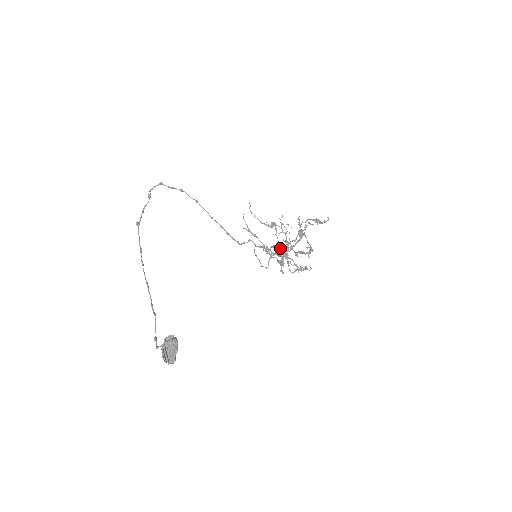
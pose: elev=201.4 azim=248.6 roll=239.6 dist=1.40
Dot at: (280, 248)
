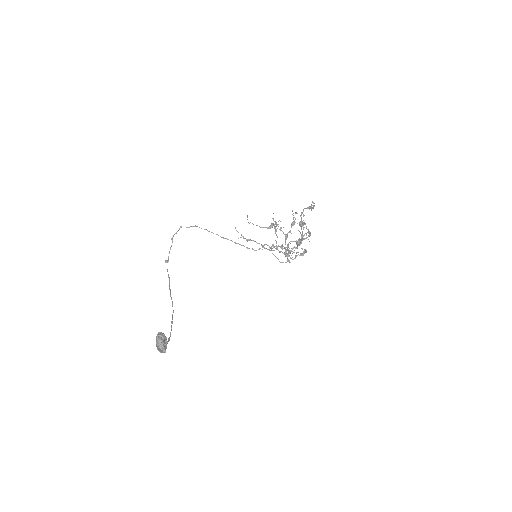
Dot at: occluded
